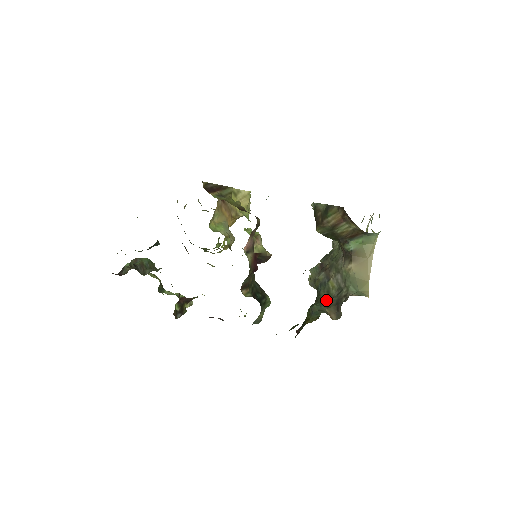
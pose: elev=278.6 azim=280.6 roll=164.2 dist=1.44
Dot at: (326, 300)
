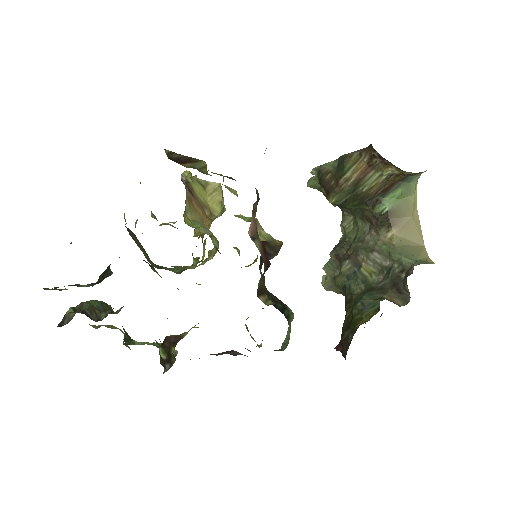
Dot at: (374, 287)
